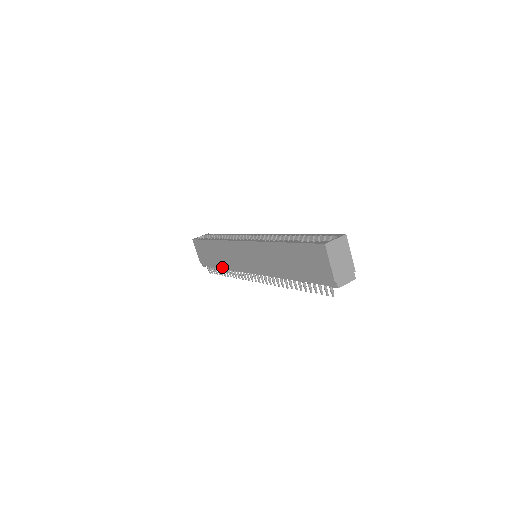
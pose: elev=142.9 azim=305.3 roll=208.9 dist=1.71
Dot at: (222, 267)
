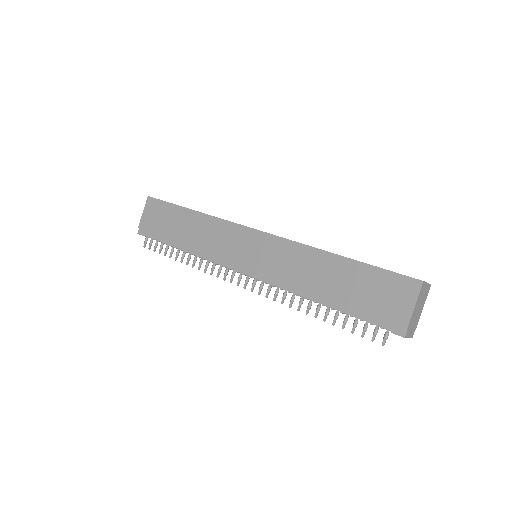
Dot at: (182, 247)
